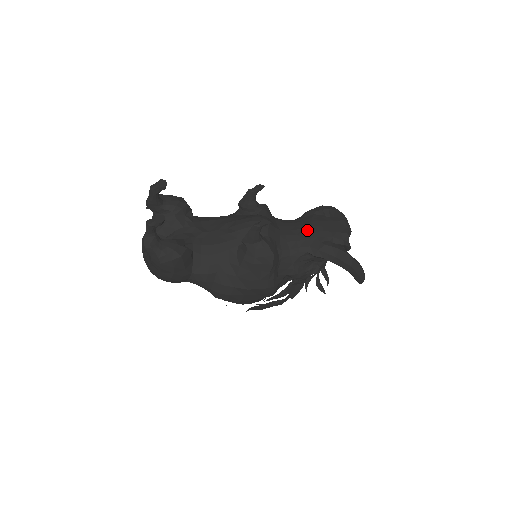
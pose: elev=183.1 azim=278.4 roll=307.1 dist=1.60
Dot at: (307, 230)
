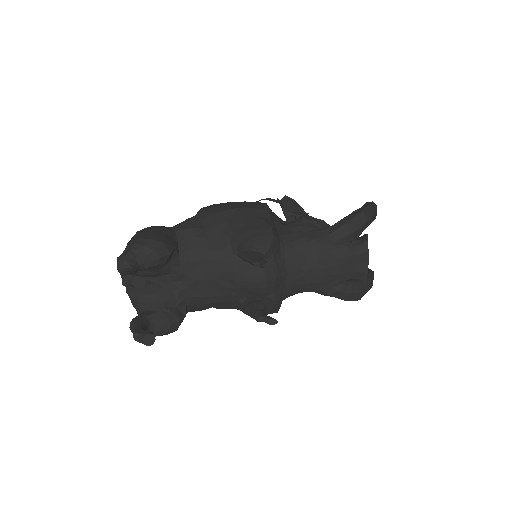
Dot at: (320, 272)
